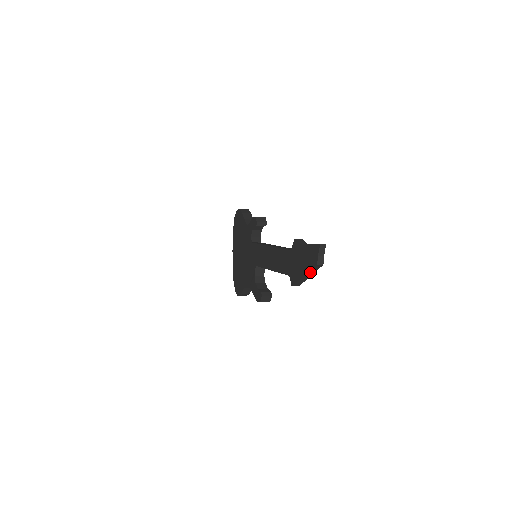
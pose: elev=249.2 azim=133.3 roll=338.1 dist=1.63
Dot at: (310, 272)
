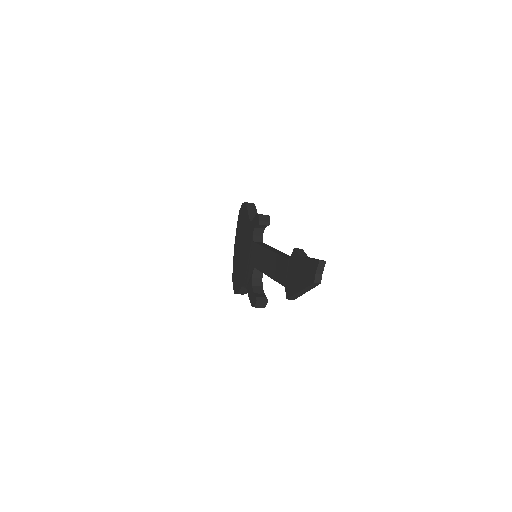
Dot at: (306, 288)
